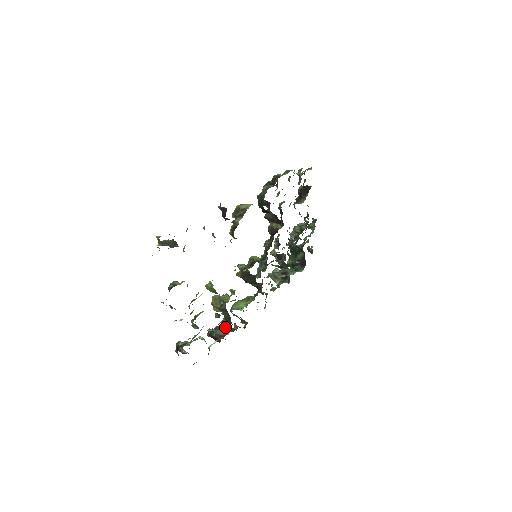
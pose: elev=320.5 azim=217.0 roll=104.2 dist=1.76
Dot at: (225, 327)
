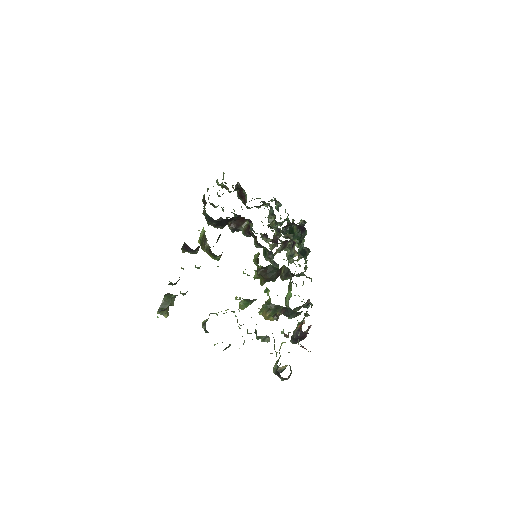
Dot at: (298, 323)
